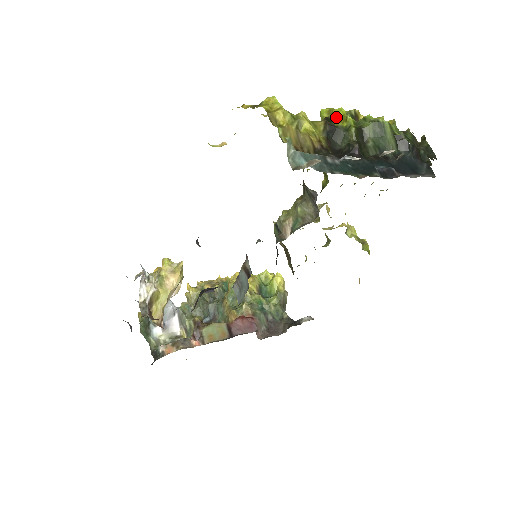
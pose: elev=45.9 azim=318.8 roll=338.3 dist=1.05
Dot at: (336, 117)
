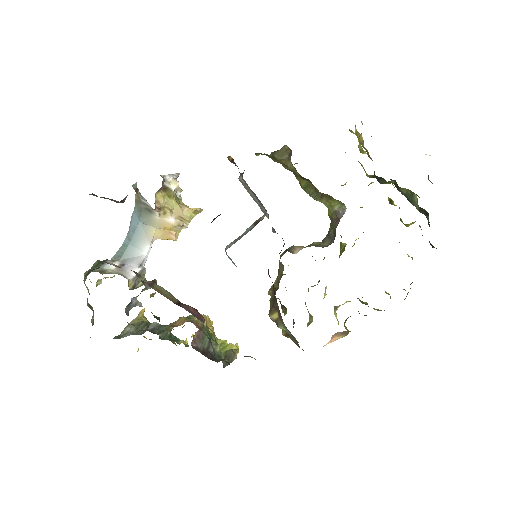
Dot at: occluded
